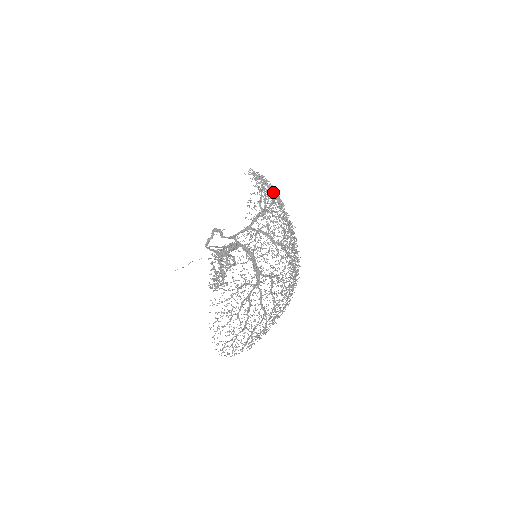
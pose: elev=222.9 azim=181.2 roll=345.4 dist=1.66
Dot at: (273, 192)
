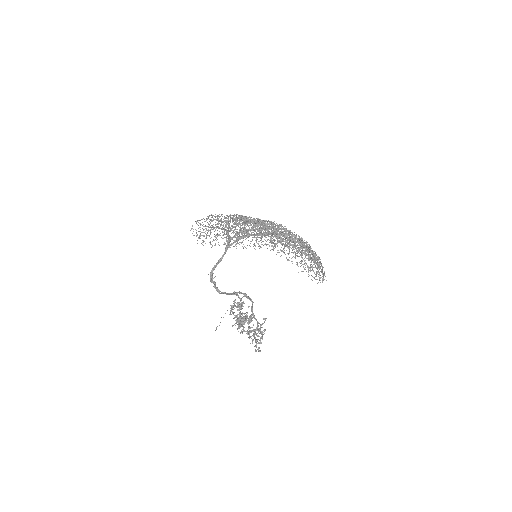
Dot at: (221, 225)
